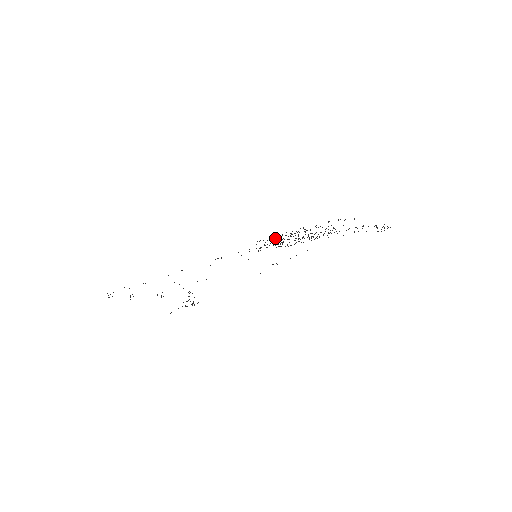
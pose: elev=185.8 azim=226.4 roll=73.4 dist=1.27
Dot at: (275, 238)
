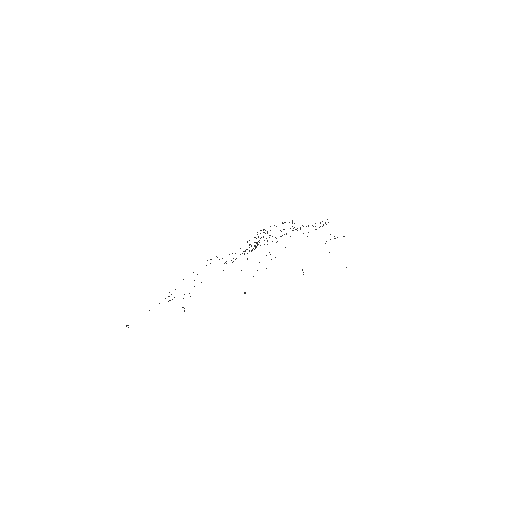
Dot at: occluded
